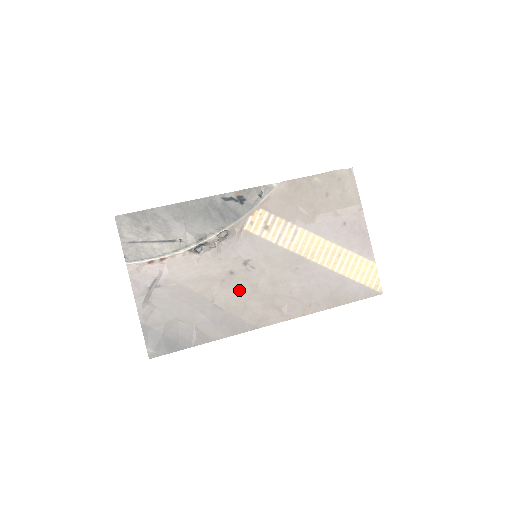
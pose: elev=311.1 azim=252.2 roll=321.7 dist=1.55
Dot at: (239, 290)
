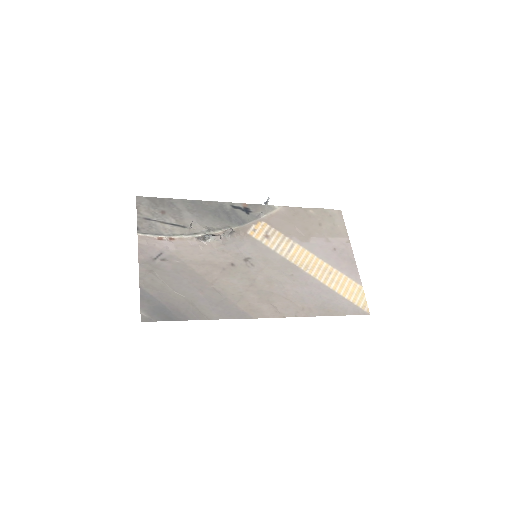
Dot at: (238, 280)
